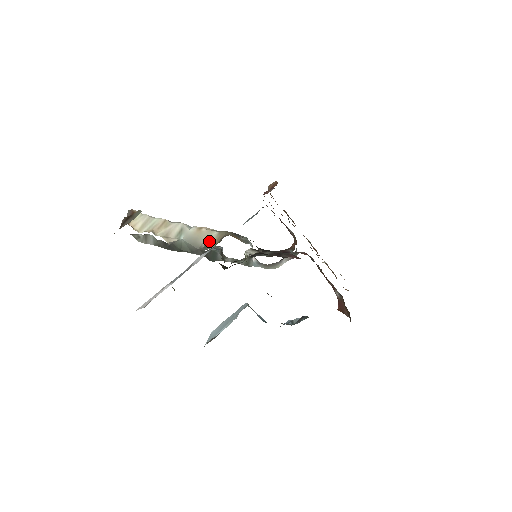
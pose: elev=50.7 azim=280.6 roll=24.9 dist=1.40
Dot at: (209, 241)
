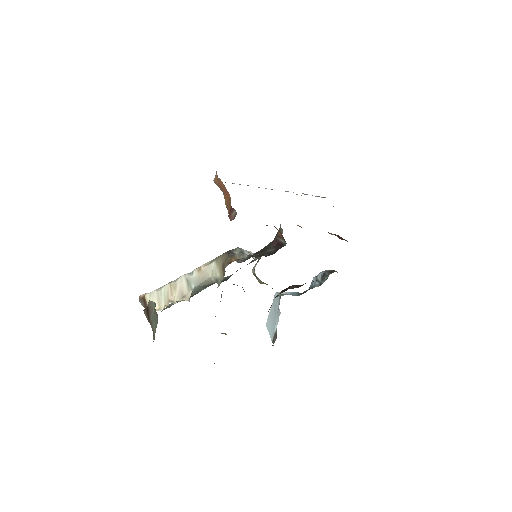
Dot at: (215, 275)
